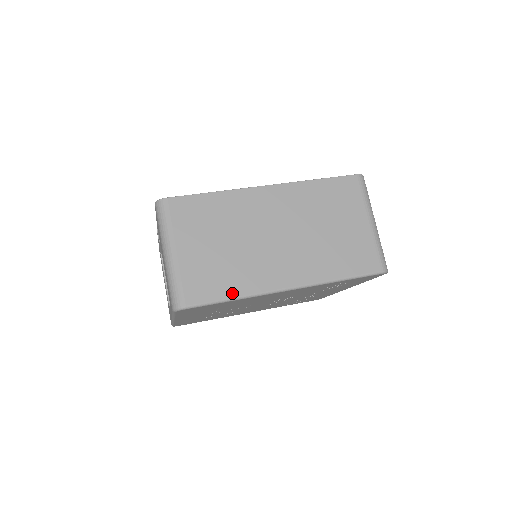
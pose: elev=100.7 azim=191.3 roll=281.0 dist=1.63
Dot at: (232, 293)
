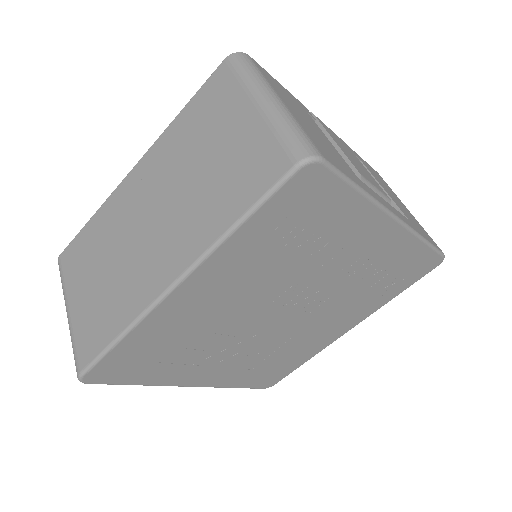
Dot at: (116, 330)
